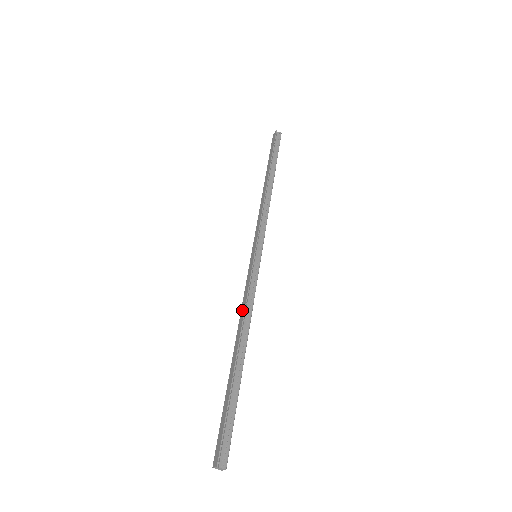
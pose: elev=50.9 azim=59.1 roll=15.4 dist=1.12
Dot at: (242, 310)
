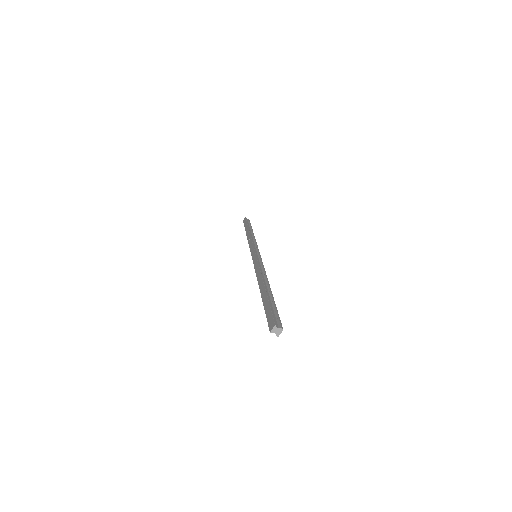
Dot at: (257, 272)
